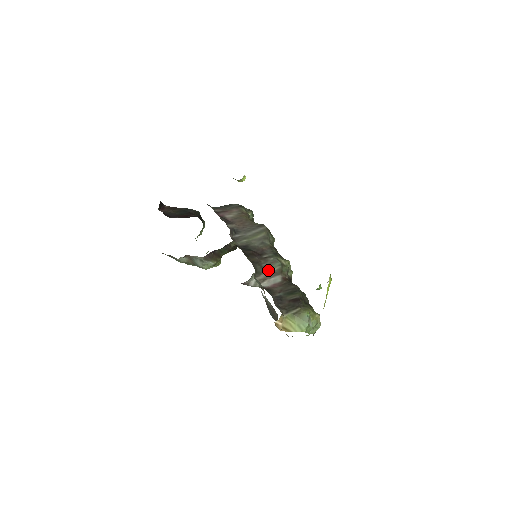
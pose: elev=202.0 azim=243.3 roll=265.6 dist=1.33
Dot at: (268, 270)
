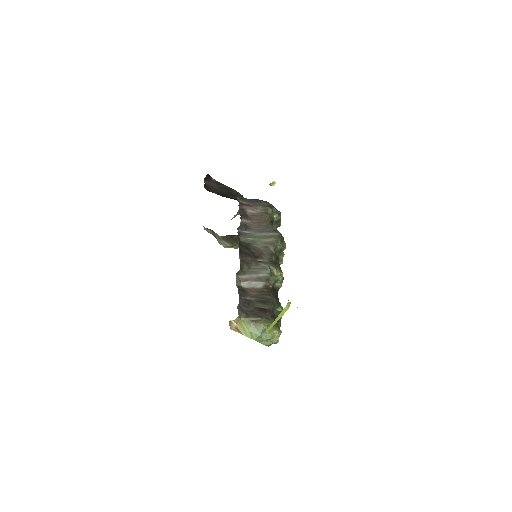
Dot at: (254, 273)
